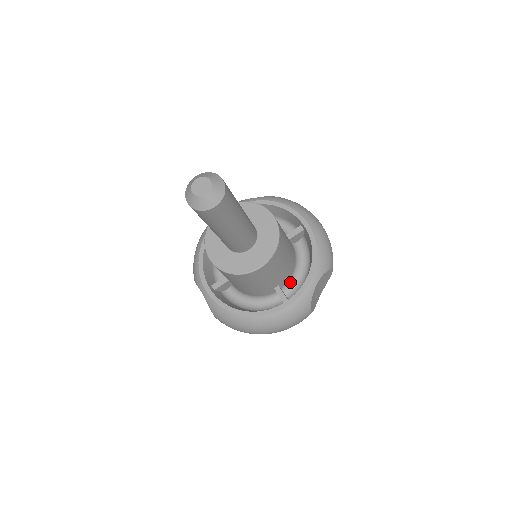
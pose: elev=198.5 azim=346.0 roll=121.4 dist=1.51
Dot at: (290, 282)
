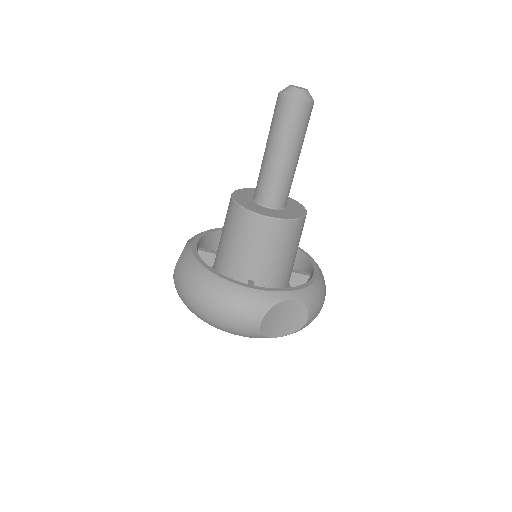
Dot at: occluded
